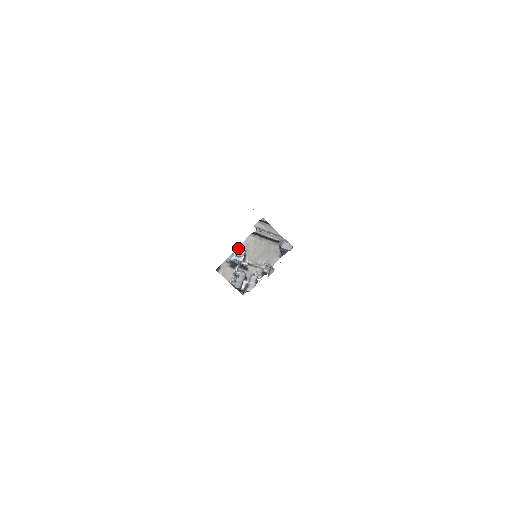
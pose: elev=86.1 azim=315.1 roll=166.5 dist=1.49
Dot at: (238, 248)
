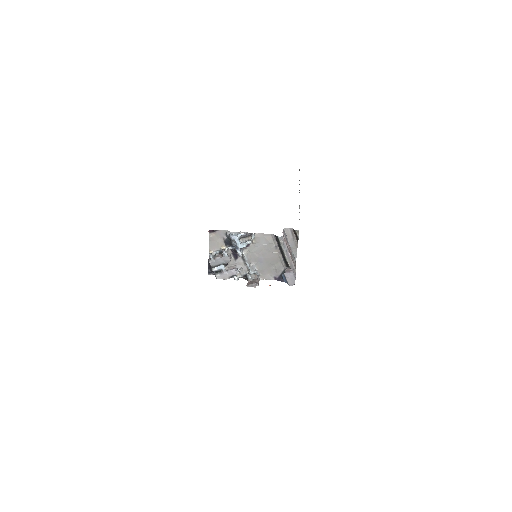
Dot at: (249, 233)
